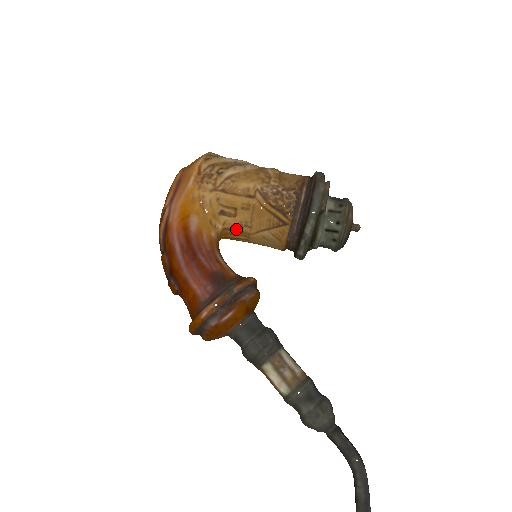
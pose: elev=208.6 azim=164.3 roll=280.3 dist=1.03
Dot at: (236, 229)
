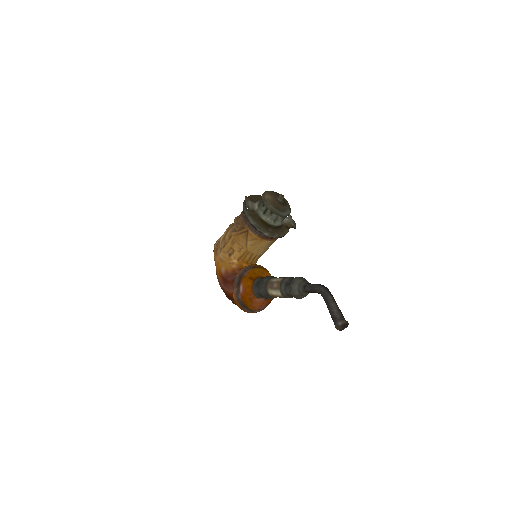
Dot at: (240, 255)
